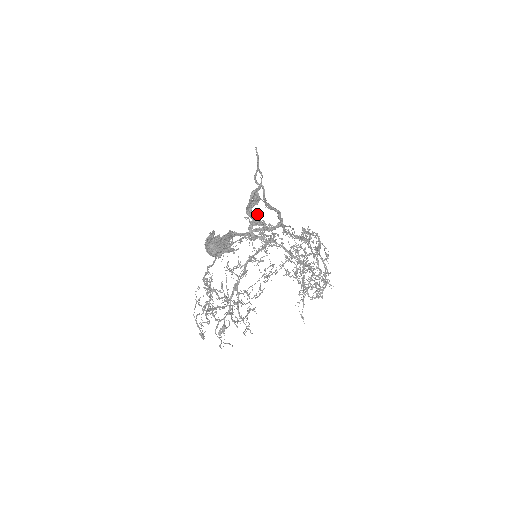
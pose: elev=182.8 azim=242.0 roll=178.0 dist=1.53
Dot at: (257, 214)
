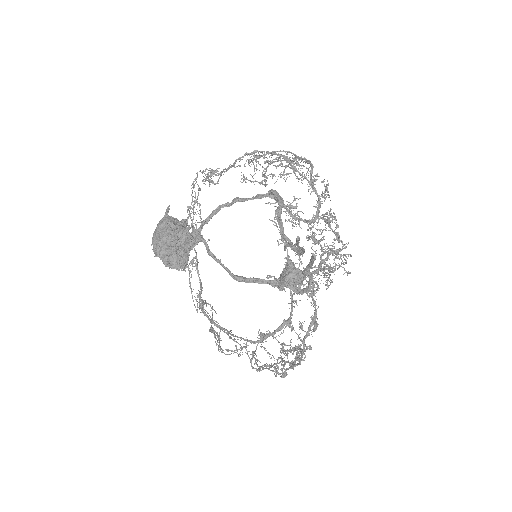
Dot at: occluded
